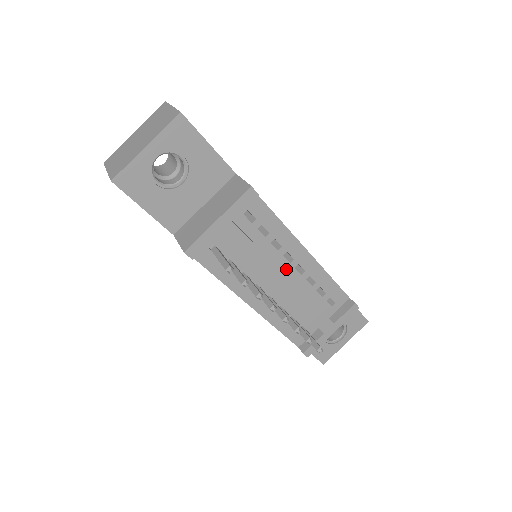
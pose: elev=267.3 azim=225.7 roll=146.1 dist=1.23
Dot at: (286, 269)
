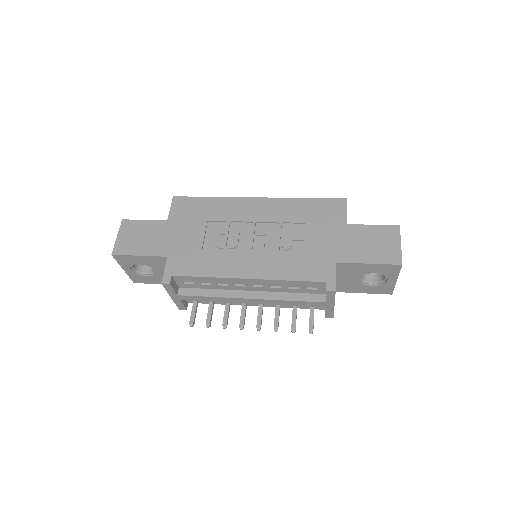
Dot at: (248, 289)
